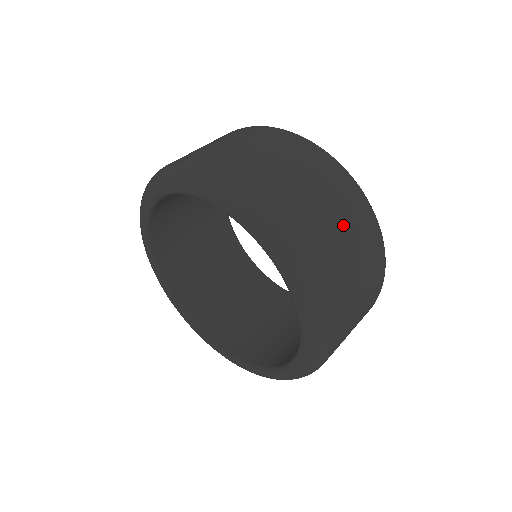
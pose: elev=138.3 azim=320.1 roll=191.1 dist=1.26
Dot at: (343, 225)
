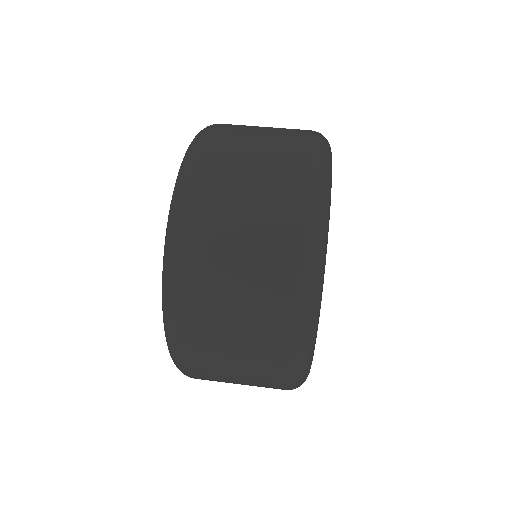
Dot at: (244, 299)
